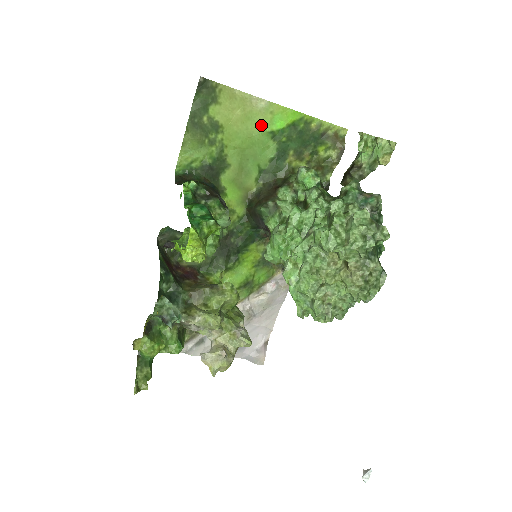
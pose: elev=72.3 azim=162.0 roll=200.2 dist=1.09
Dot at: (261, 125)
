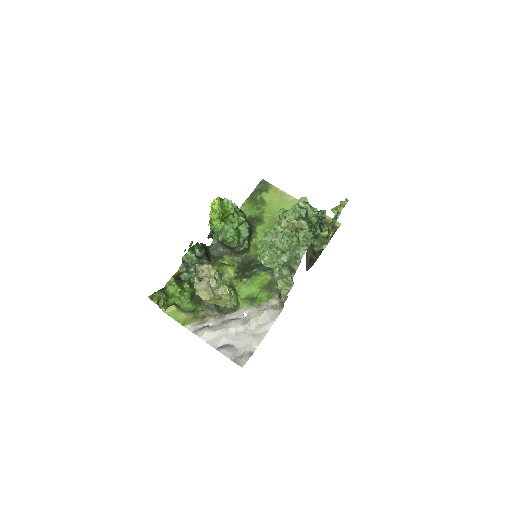
Dot at: (288, 208)
